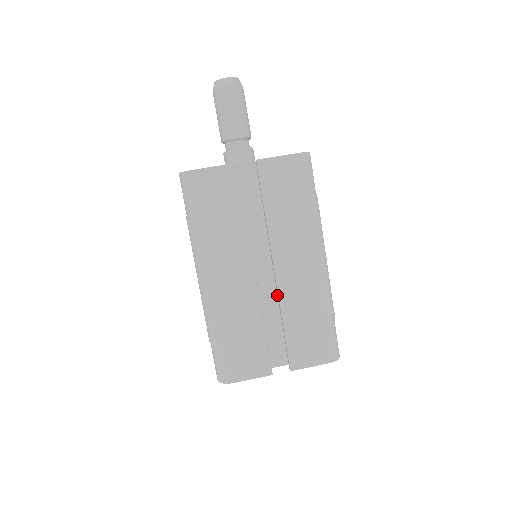
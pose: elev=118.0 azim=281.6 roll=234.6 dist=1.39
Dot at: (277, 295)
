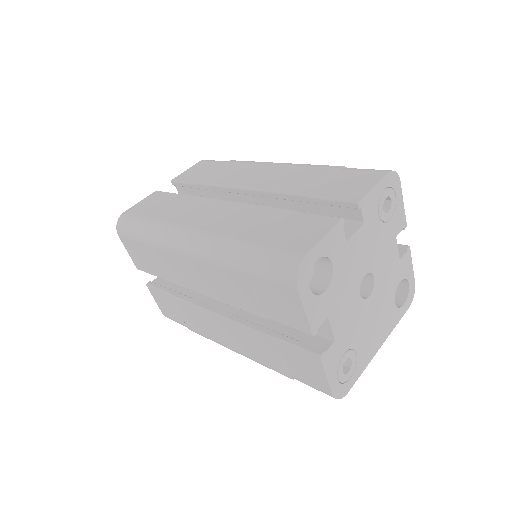
Dot at: occluded
